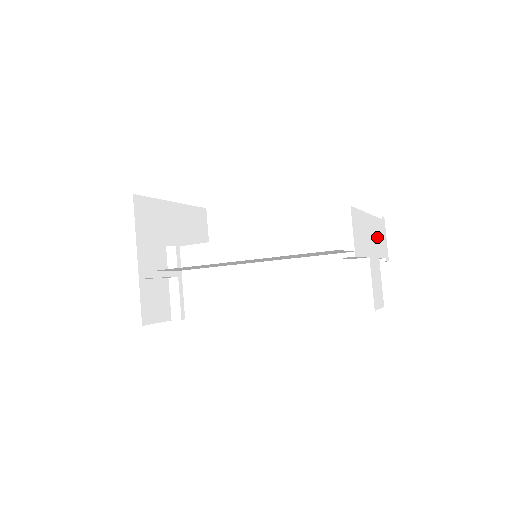
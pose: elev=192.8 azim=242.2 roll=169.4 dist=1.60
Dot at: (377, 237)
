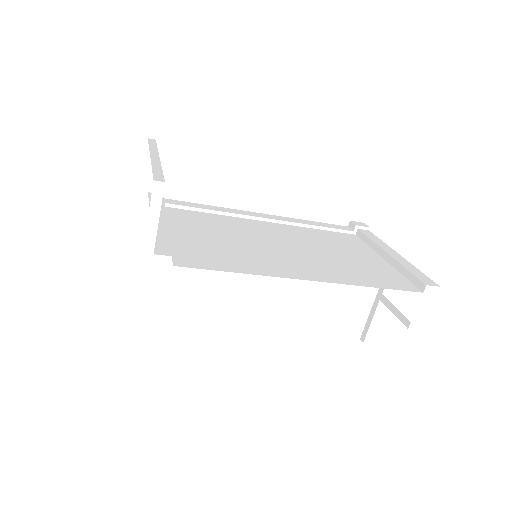
Dot at: occluded
